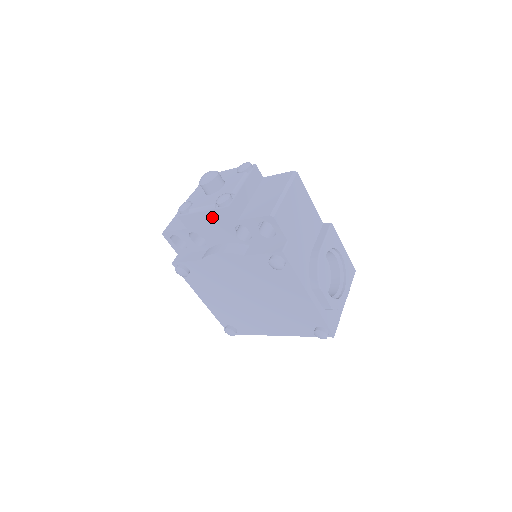
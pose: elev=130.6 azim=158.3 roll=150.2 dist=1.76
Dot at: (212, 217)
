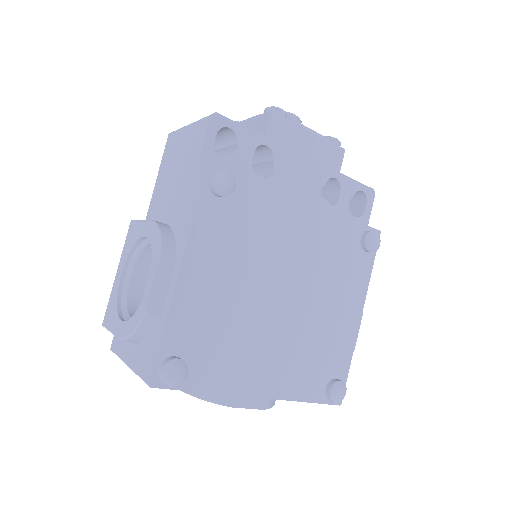
Dot at: (315, 147)
